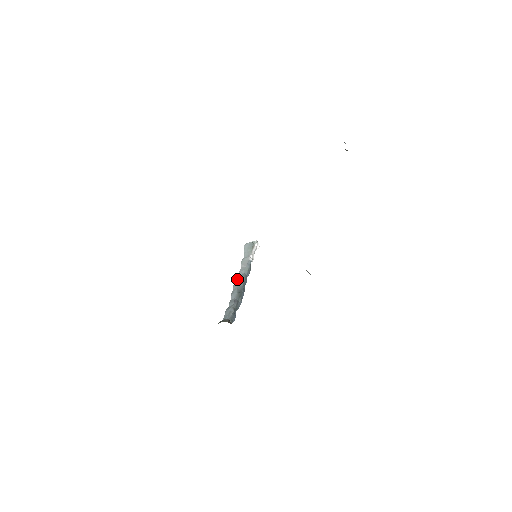
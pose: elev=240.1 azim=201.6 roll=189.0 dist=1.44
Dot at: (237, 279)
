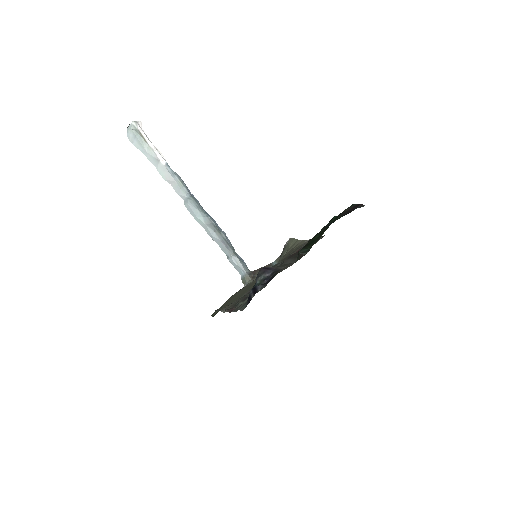
Dot at: (191, 211)
